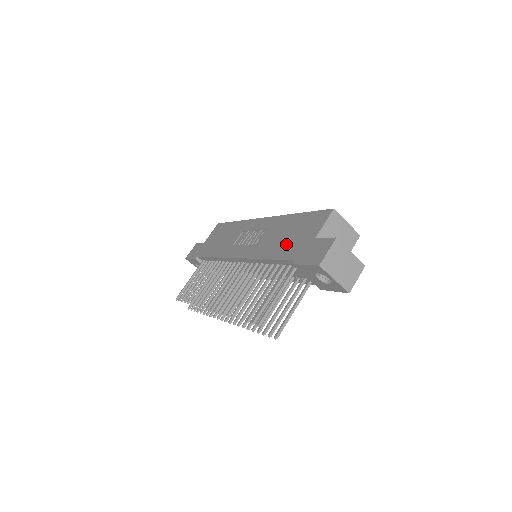
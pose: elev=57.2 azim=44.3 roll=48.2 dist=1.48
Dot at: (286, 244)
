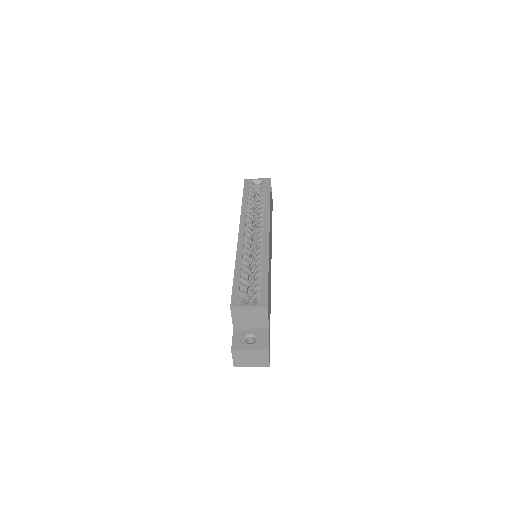
Dot at: occluded
